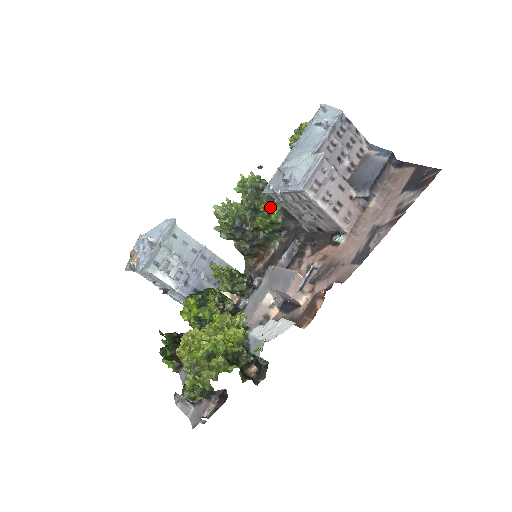
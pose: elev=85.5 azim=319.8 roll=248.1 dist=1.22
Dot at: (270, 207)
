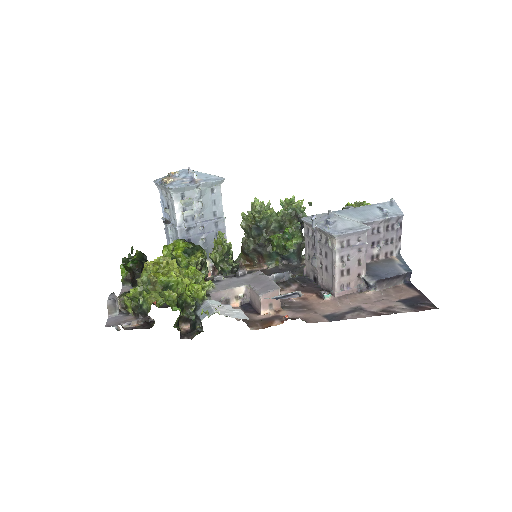
Dot at: (293, 235)
